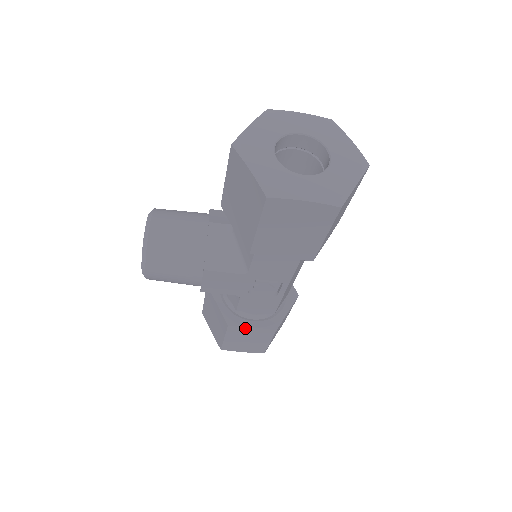
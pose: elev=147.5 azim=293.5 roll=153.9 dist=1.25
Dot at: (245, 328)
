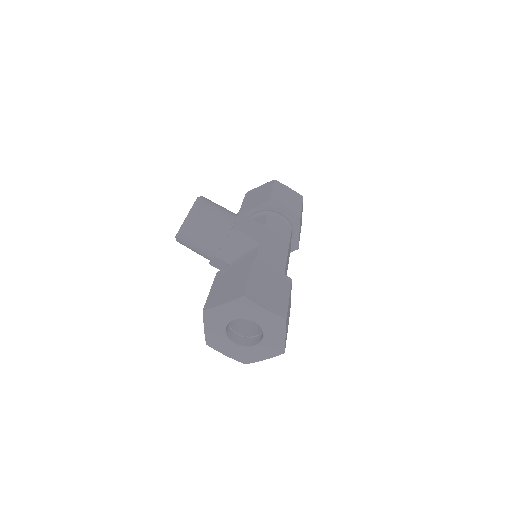
Dot at: occluded
